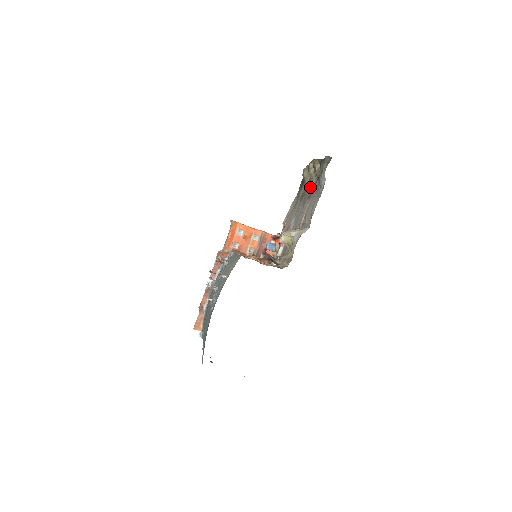
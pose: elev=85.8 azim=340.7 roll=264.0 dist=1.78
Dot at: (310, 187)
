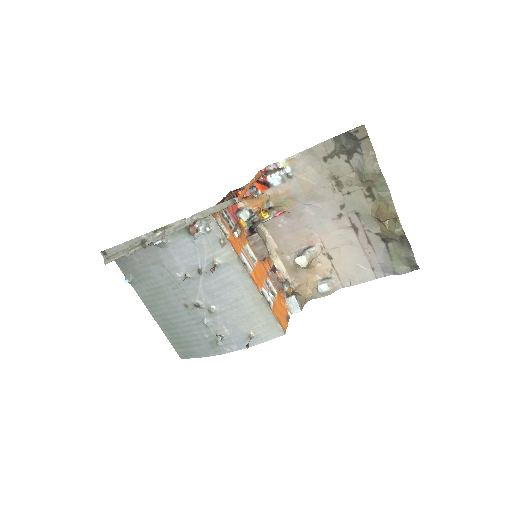
Dot at: (364, 218)
